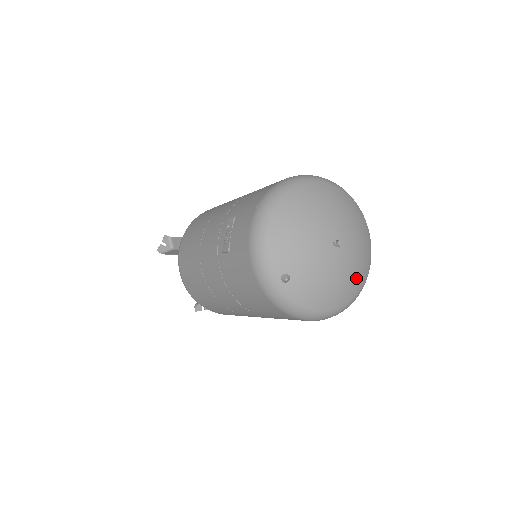
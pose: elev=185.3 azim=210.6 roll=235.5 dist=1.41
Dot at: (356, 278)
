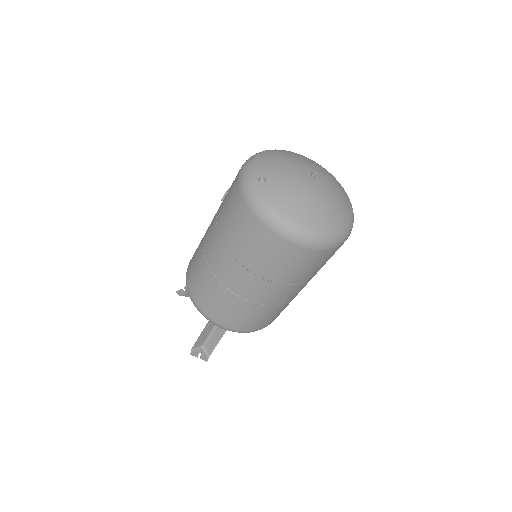
Dot at: (330, 213)
